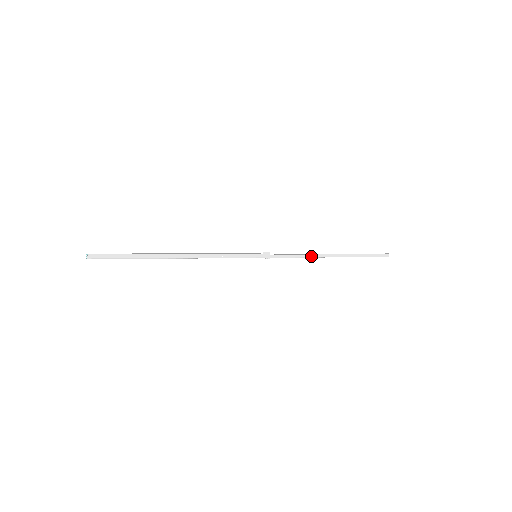
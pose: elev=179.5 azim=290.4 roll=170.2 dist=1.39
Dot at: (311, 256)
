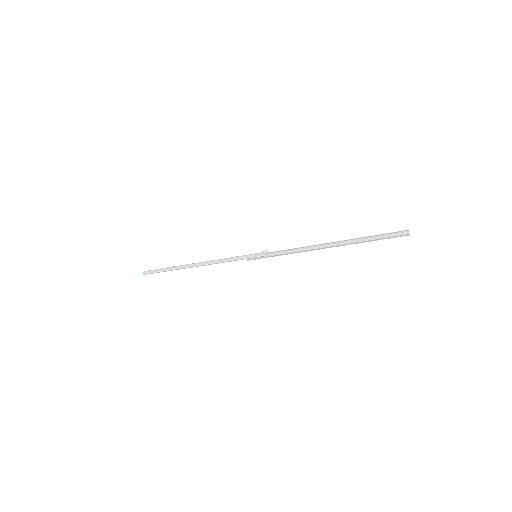
Dot at: (310, 248)
